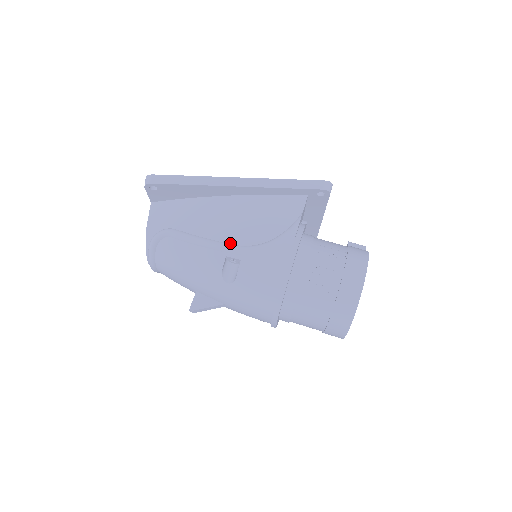
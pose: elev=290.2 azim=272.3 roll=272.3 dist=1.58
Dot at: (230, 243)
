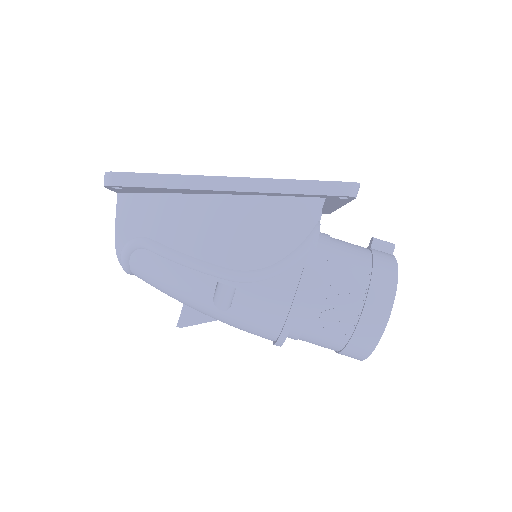
Dot at: (222, 266)
